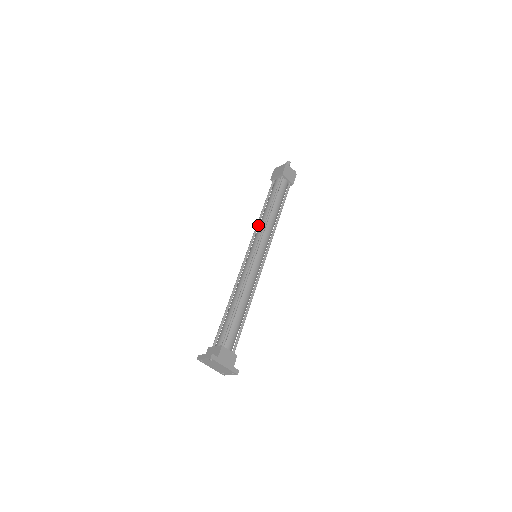
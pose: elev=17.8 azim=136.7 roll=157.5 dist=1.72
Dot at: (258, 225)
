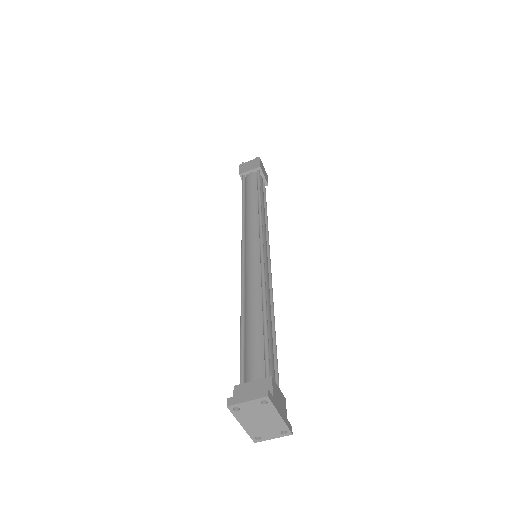
Dot at: (244, 219)
